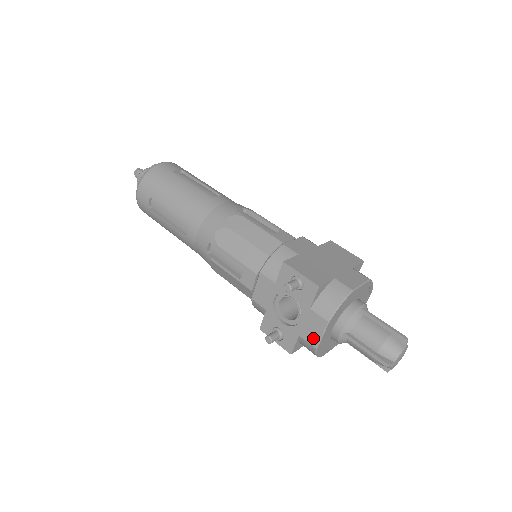
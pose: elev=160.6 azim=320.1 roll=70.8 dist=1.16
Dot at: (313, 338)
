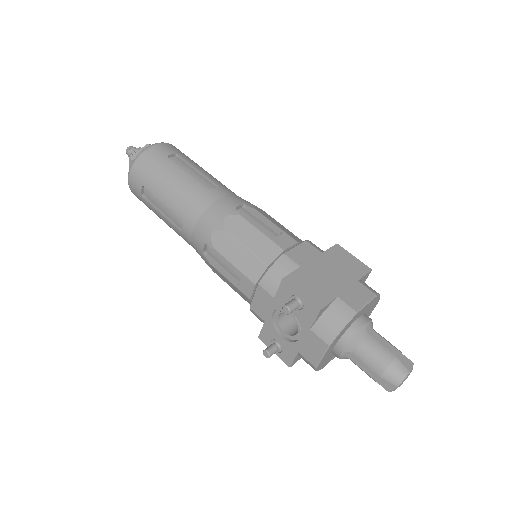
Dot at: (313, 357)
